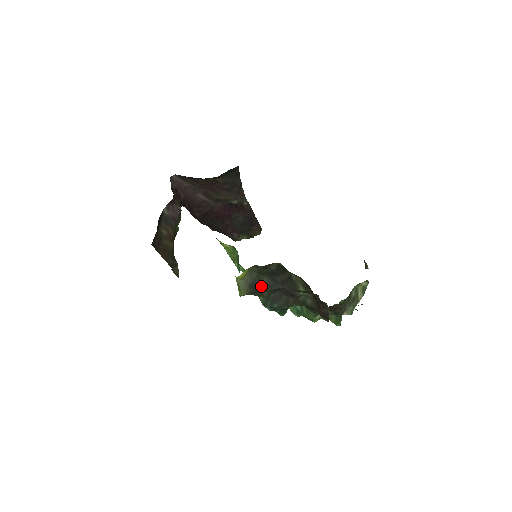
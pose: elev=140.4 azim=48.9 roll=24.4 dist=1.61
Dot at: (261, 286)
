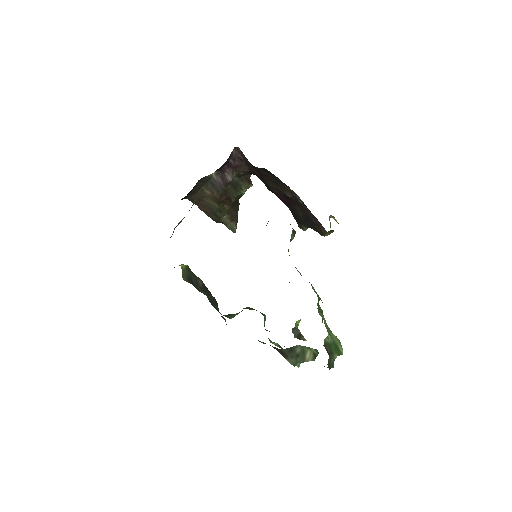
Dot at: (197, 284)
